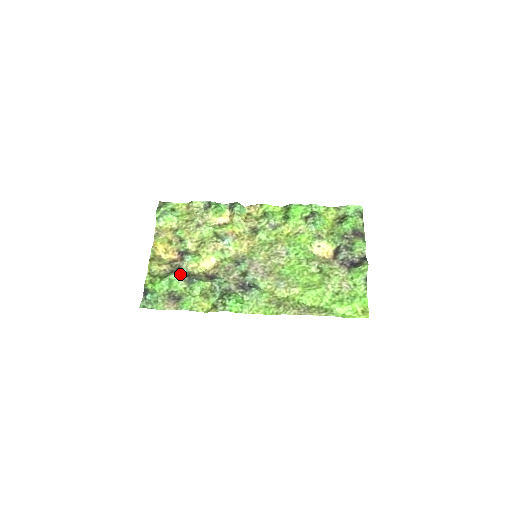
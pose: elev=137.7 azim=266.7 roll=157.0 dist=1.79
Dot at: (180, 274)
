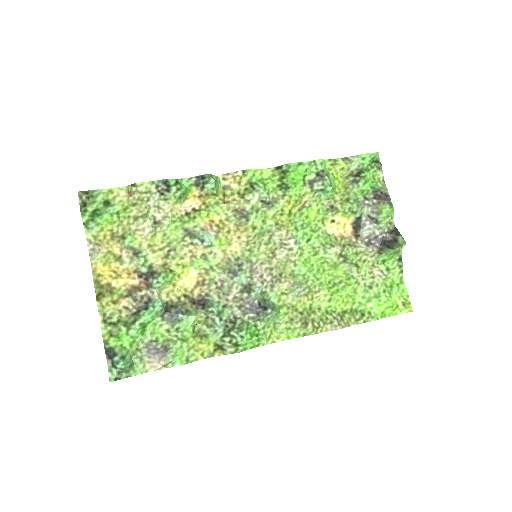
Dot at: (155, 312)
